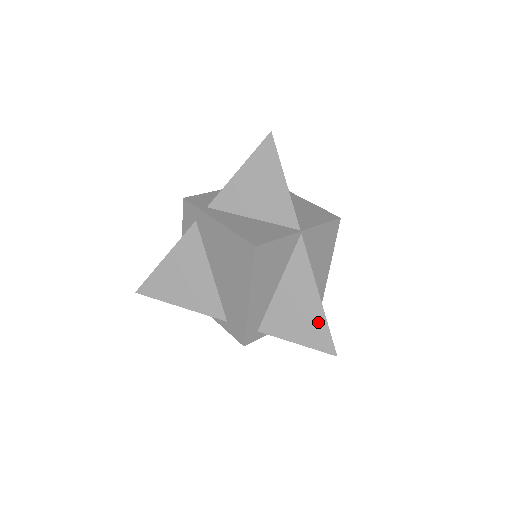
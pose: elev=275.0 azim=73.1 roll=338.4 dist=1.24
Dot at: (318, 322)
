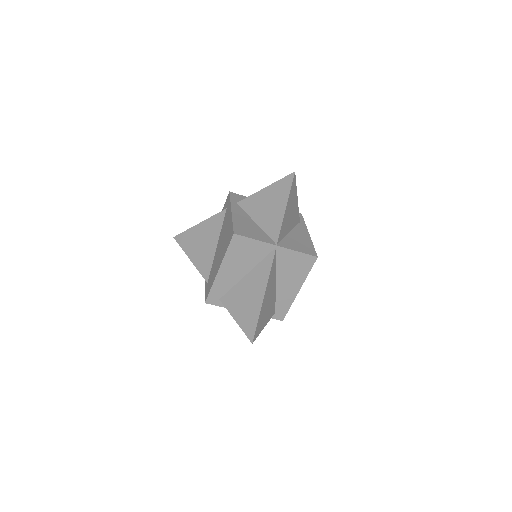
Dot at: (254, 313)
